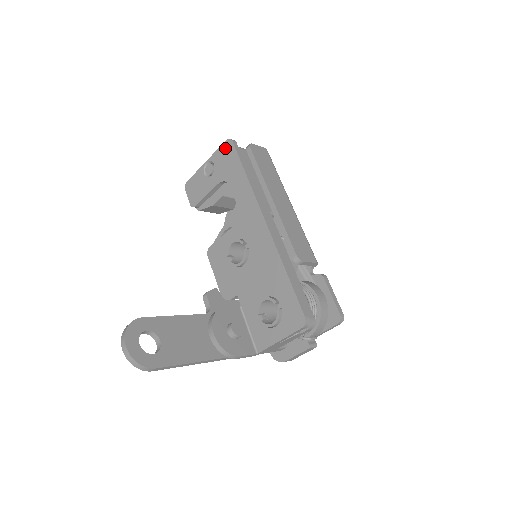
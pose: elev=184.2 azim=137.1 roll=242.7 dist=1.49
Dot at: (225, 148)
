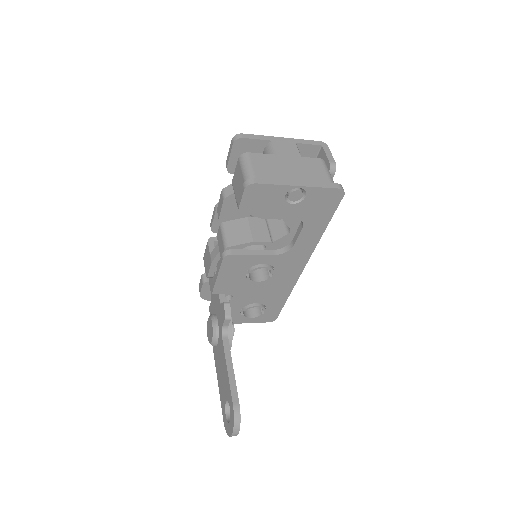
Dot at: (332, 195)
